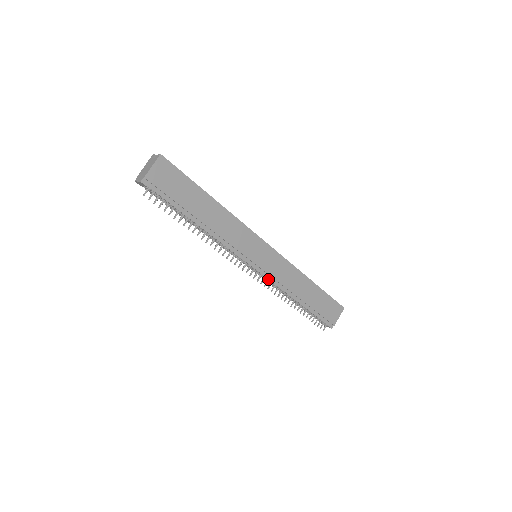
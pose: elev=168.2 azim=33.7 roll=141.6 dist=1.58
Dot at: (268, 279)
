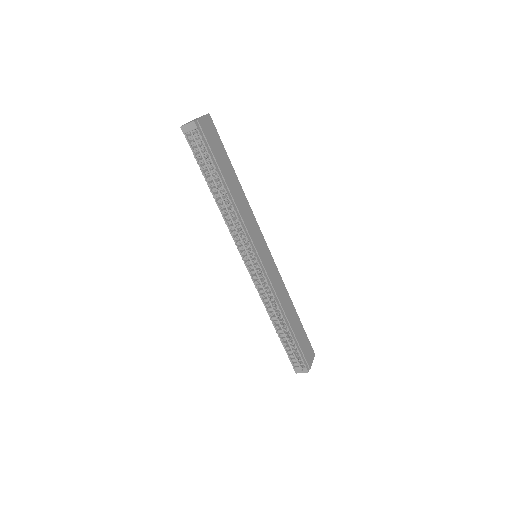
Dot at: (267, 281)
